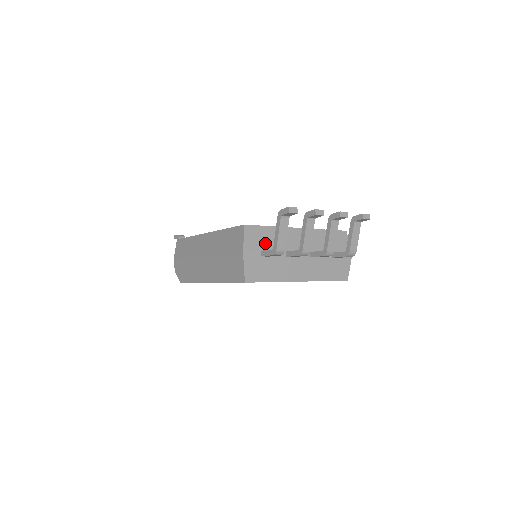
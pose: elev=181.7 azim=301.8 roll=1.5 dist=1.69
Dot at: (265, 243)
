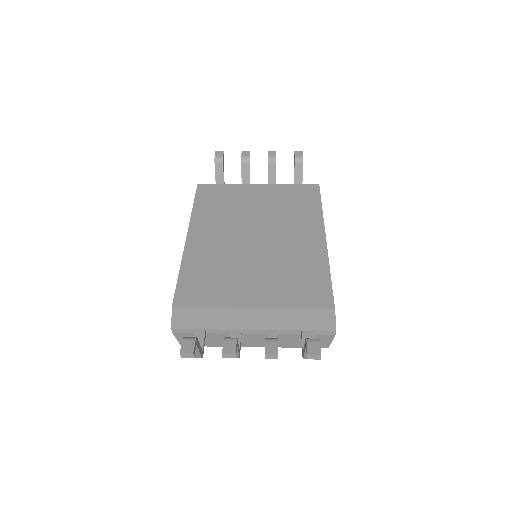
Dot at: (201, 322)
